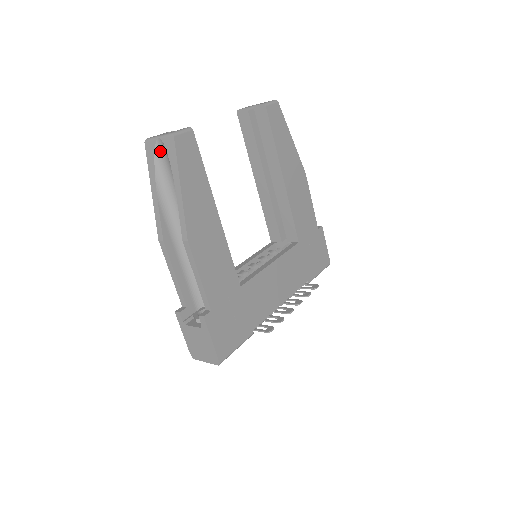
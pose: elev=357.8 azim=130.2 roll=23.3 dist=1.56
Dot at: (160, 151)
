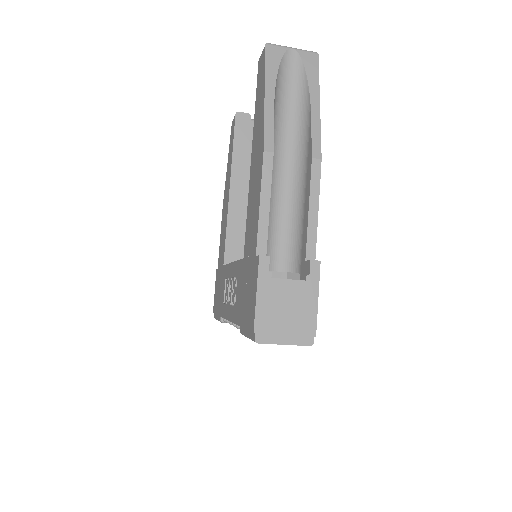
Dot at: (287, 61)
